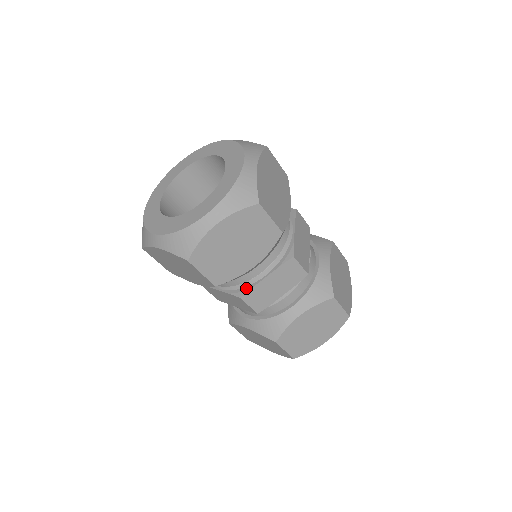
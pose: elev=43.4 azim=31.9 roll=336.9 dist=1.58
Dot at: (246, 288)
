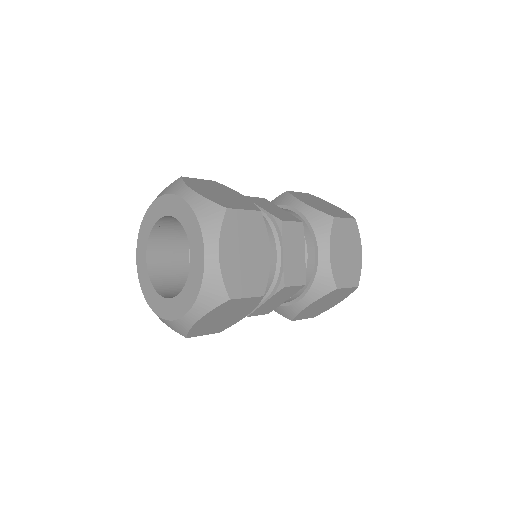
Dot at: occluded
